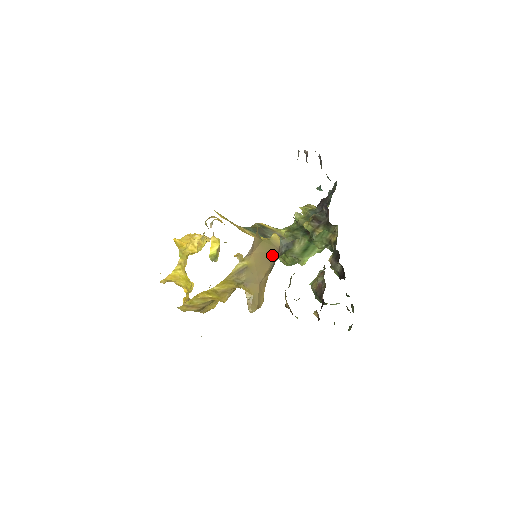
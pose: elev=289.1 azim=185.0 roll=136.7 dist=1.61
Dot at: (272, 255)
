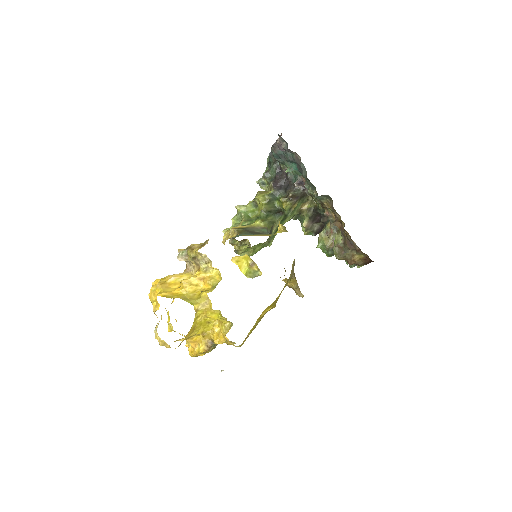
Dot at: occluded
